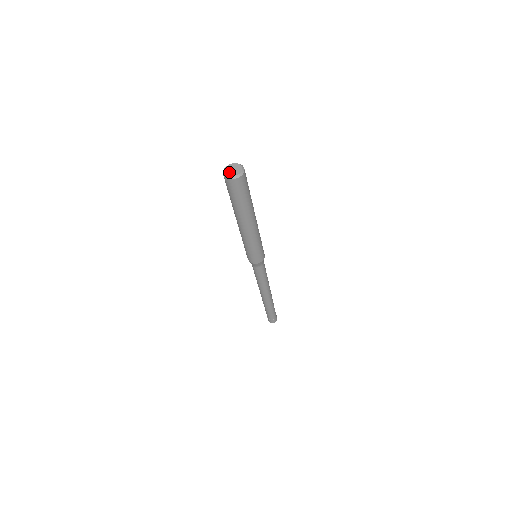
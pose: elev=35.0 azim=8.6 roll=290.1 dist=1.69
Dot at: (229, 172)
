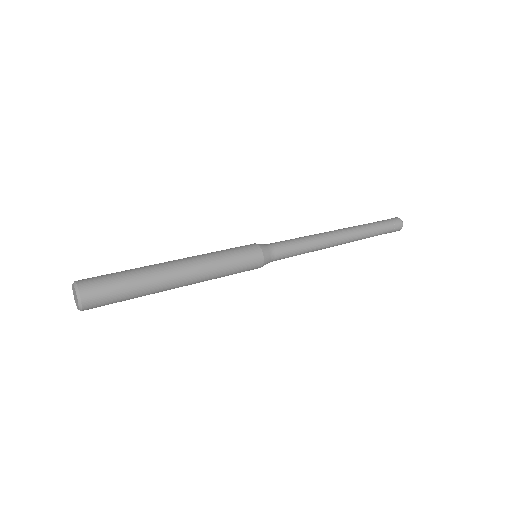
Dot at: (73, 294)
